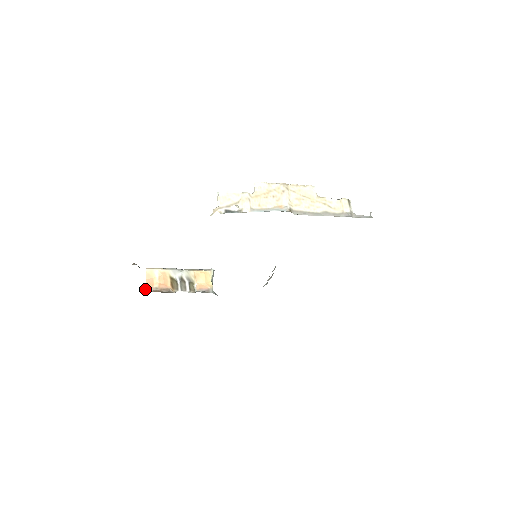
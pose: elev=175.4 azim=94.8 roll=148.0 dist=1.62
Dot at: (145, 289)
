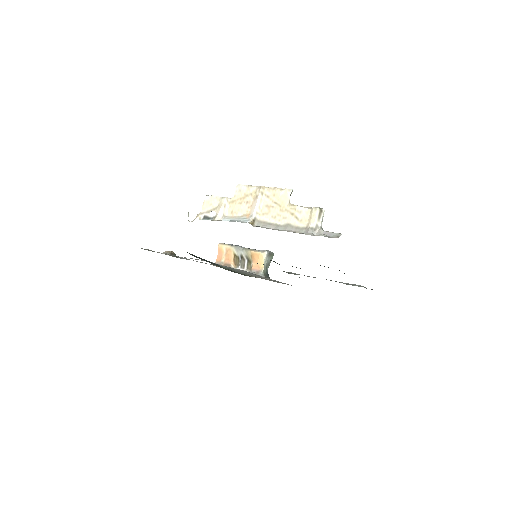
Dot at: (215, 262)
